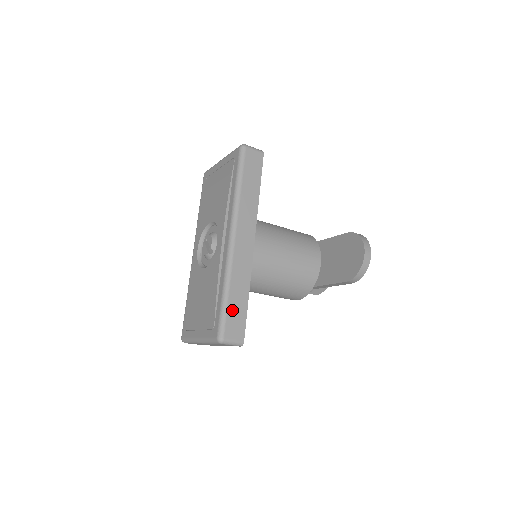
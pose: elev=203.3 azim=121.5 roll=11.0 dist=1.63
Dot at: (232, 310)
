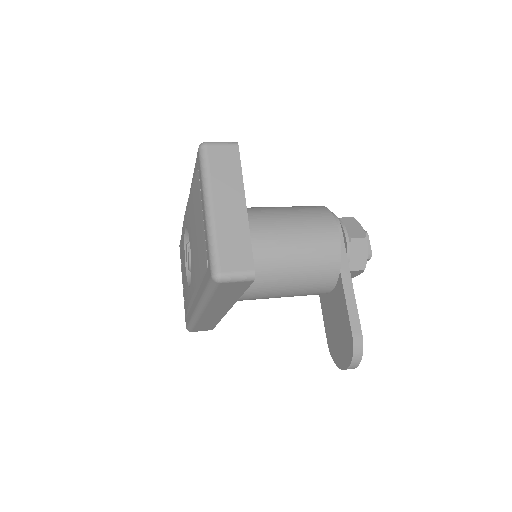
Dot at: (199, 327)
